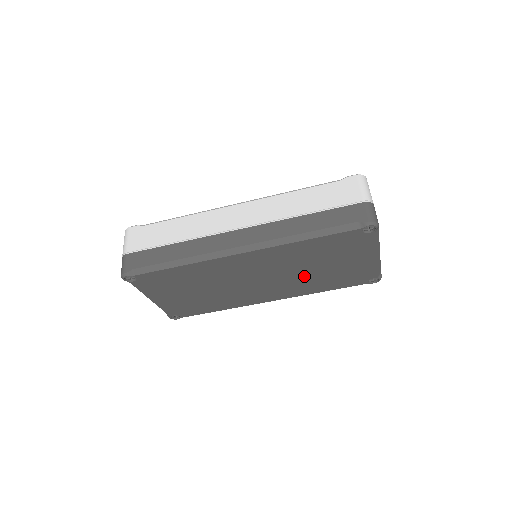
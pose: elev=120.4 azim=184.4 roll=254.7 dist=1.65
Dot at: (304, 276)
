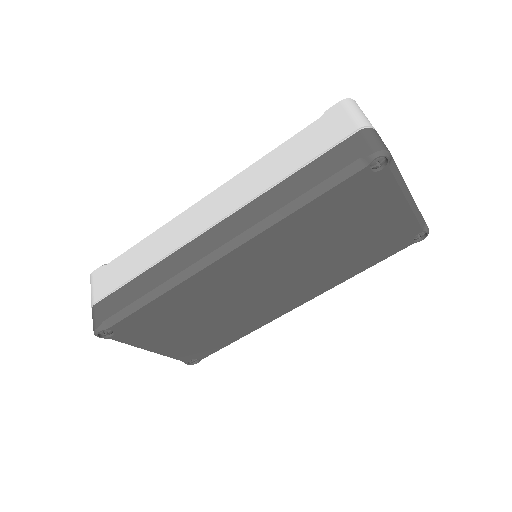
Dot at: (323, 261)
